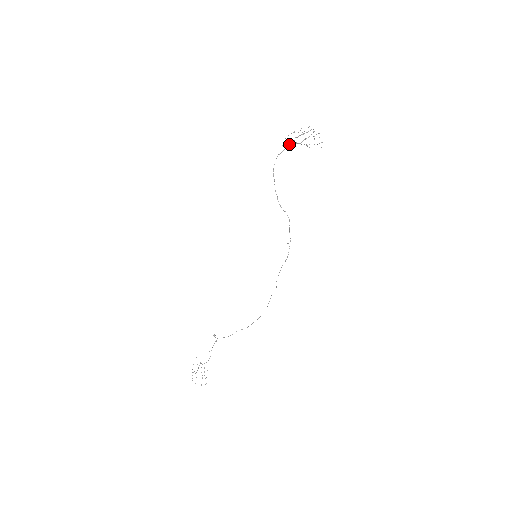
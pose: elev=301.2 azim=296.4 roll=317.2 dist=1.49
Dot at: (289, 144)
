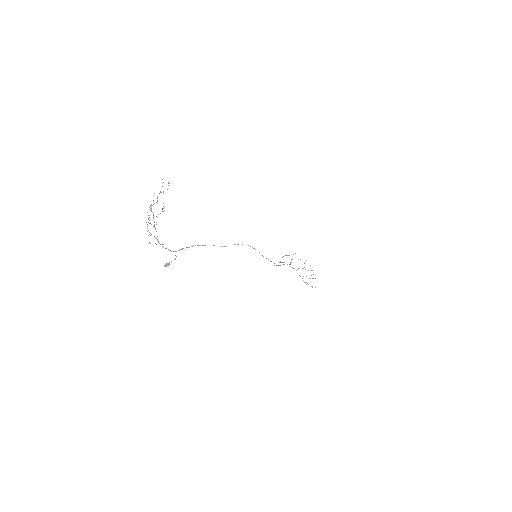
Dot at: (293, 268)
